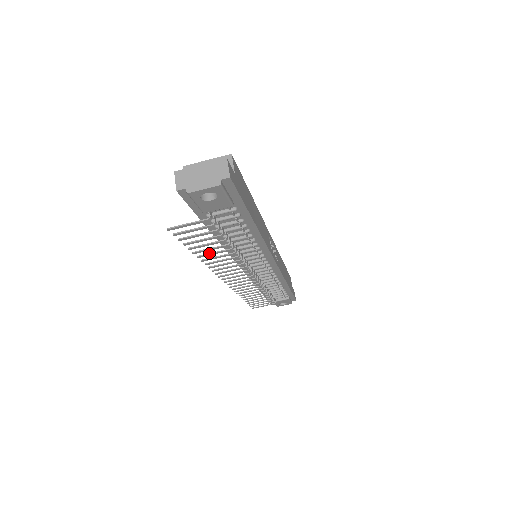
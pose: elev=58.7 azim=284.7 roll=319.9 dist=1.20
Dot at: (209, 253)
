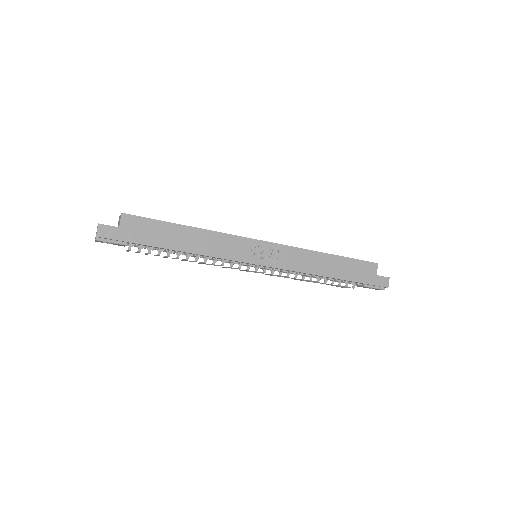
Dot at: (182, 259)
